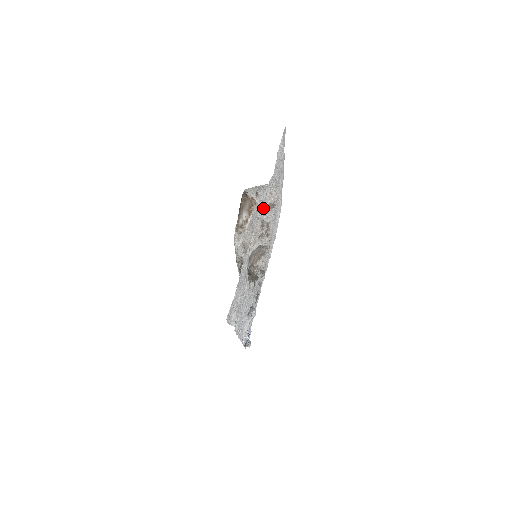
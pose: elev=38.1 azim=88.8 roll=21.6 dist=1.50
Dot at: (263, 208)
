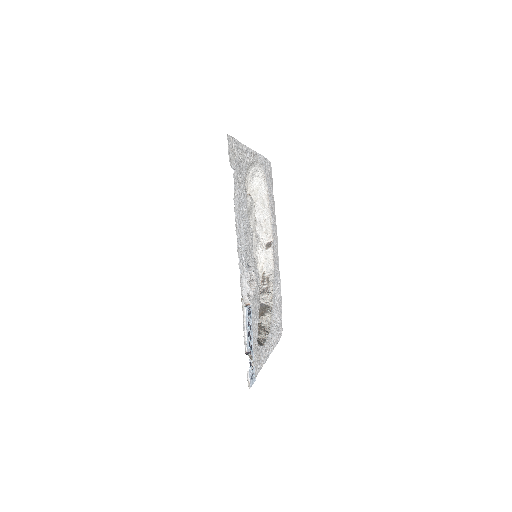
Dot at: (262, 246)
